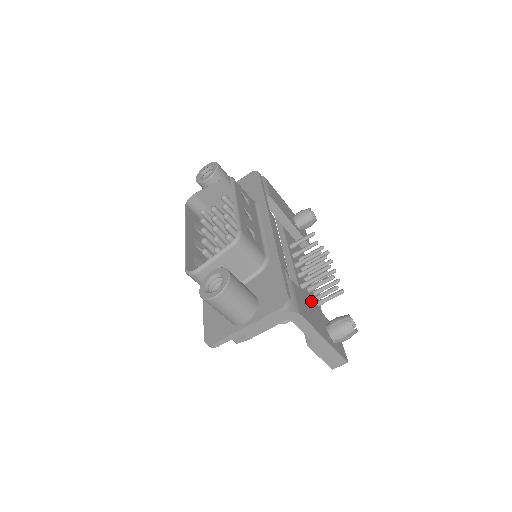
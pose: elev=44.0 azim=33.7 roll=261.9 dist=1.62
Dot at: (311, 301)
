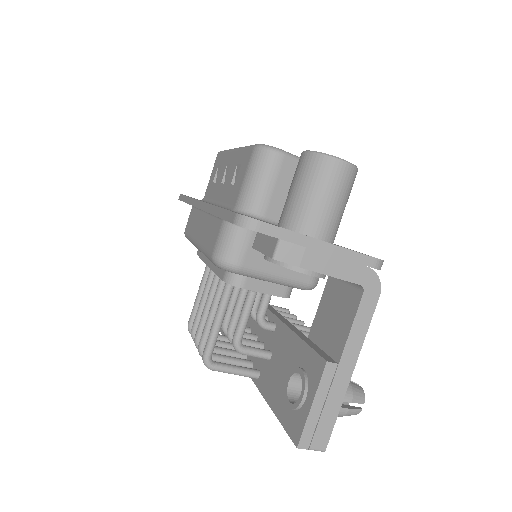
Dot at: occluded
